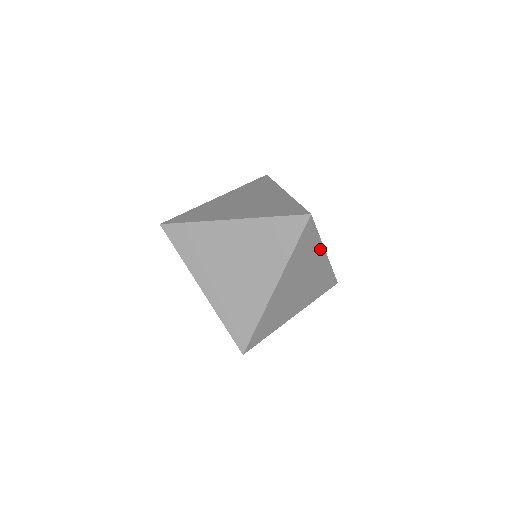
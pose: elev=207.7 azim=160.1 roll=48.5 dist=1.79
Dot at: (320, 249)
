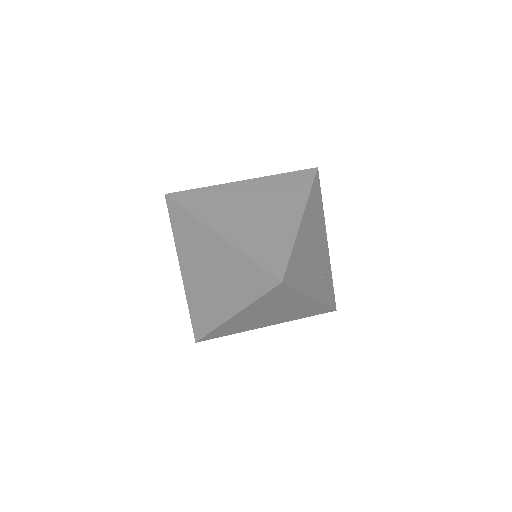
Dot at: (303, 297)
